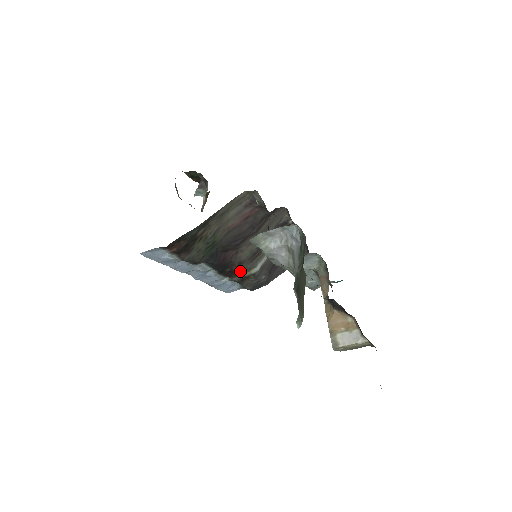
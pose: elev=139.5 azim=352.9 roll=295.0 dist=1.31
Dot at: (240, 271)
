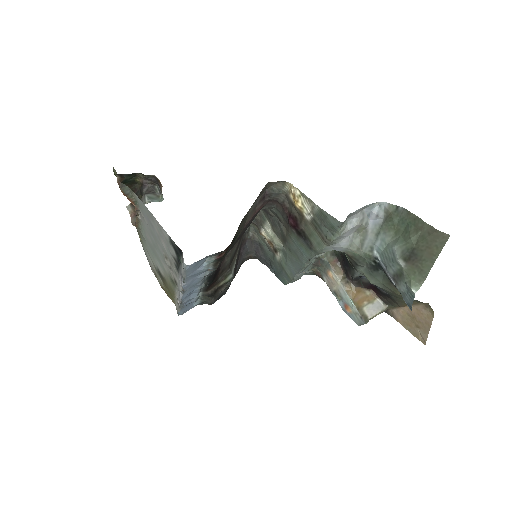
Dot at: (218, 281)
